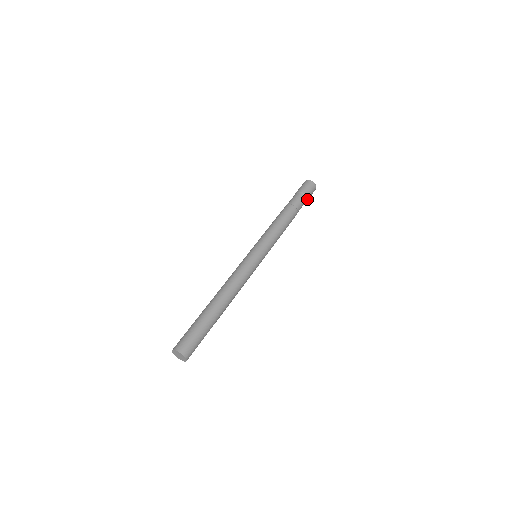
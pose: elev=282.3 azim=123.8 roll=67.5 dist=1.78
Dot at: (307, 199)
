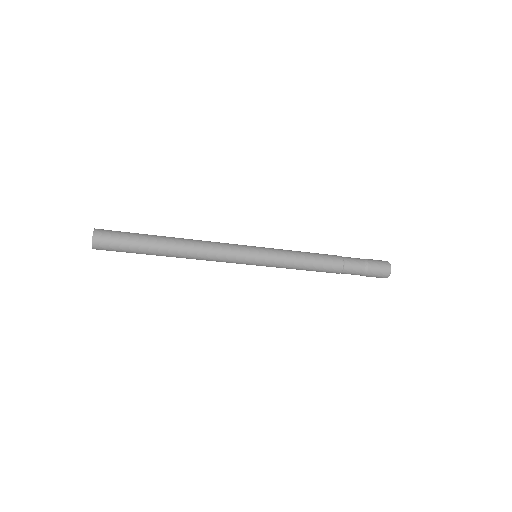
Dot at: (366, 273)
